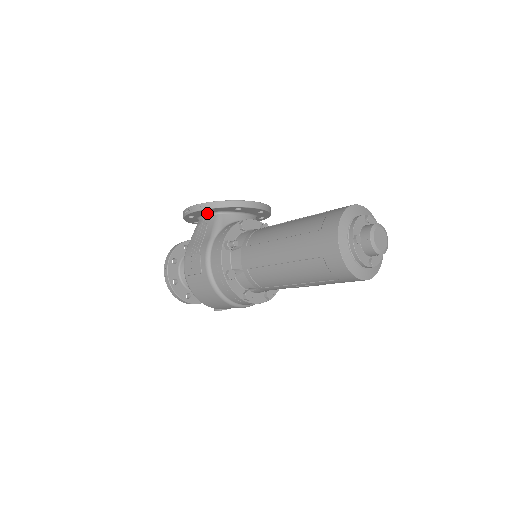
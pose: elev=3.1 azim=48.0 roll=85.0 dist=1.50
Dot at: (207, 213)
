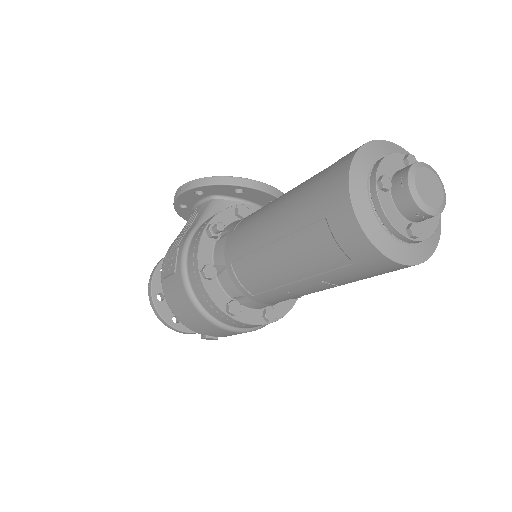
Dot at: (200, 198)
